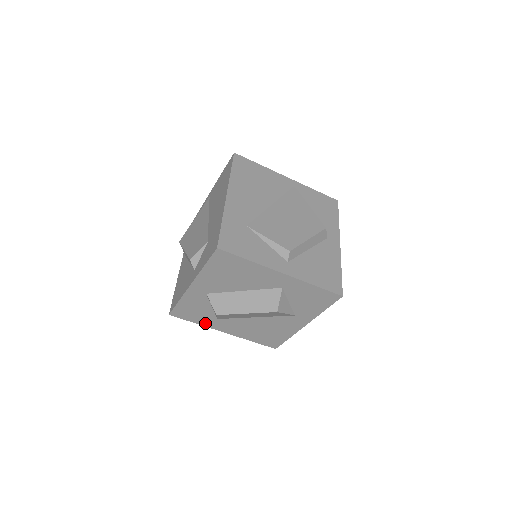
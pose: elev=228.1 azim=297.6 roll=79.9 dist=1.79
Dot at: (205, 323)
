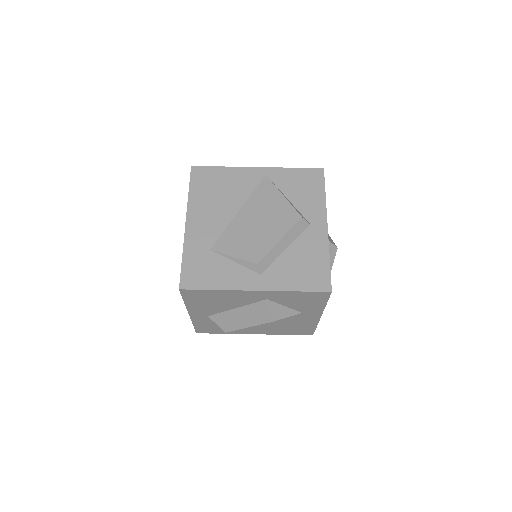
Dot at: (231, 332)
